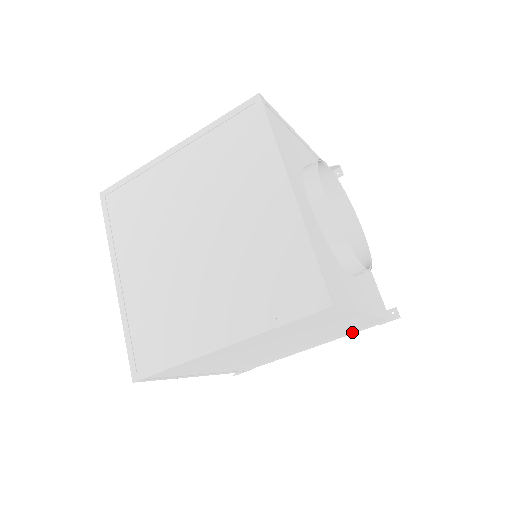
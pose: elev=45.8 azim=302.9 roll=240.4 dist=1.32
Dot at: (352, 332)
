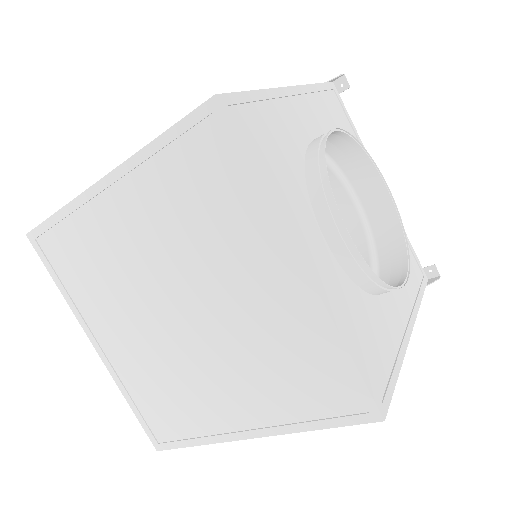
Dot at: occluded
